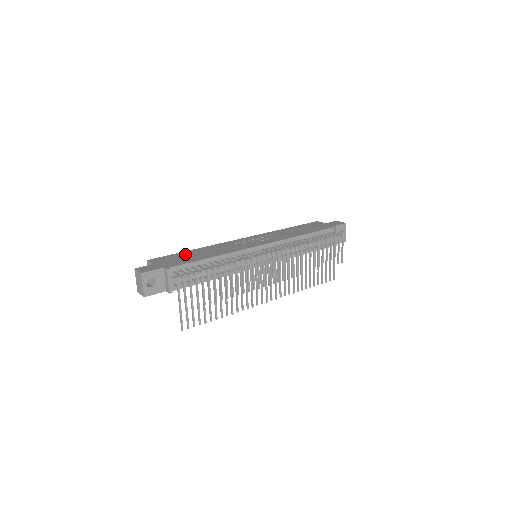
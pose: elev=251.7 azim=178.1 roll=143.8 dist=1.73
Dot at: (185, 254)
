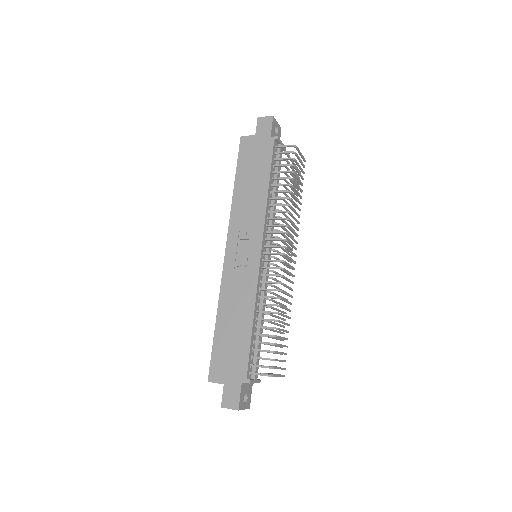
Dot at: (223, 338)
